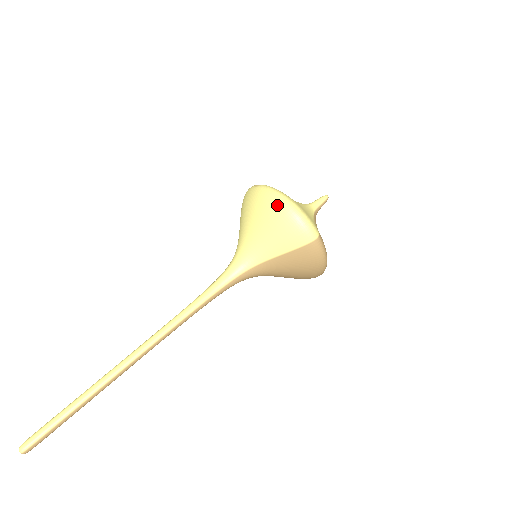
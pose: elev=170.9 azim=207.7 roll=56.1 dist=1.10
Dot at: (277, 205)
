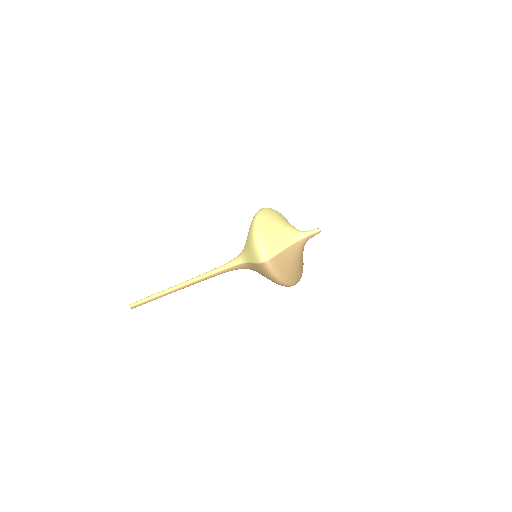
Dot at: (251, 230)
